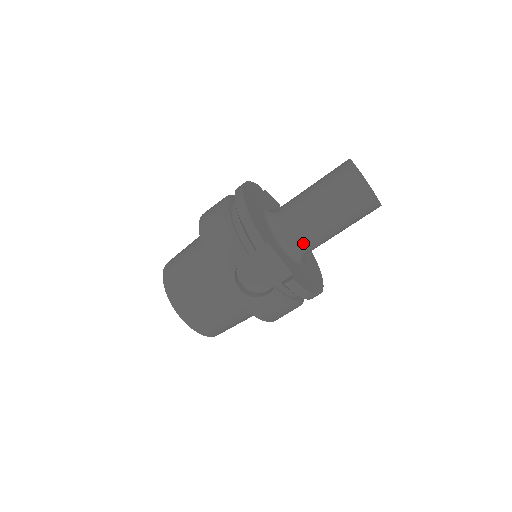
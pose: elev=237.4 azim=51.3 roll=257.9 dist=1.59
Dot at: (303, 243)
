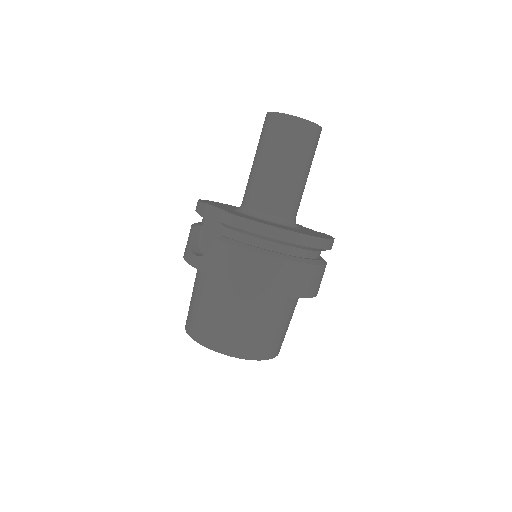
Dot at: (257, 198)
